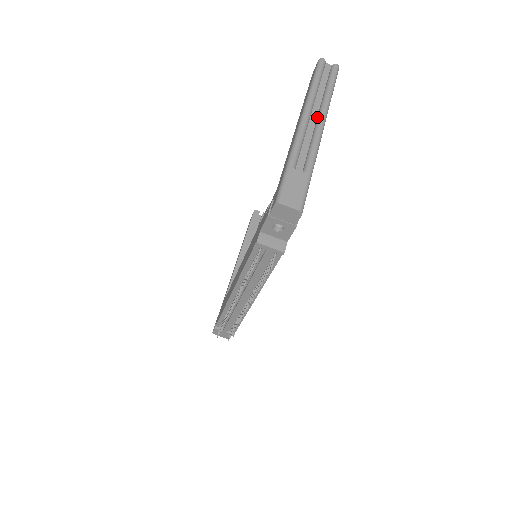
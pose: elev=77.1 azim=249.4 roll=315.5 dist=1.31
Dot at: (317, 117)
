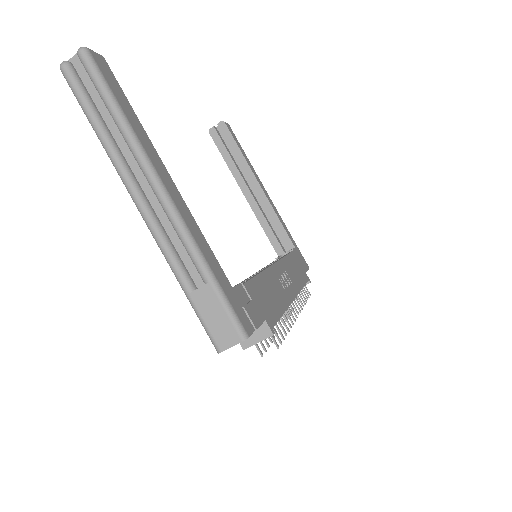
Dot at: (144, 177)
